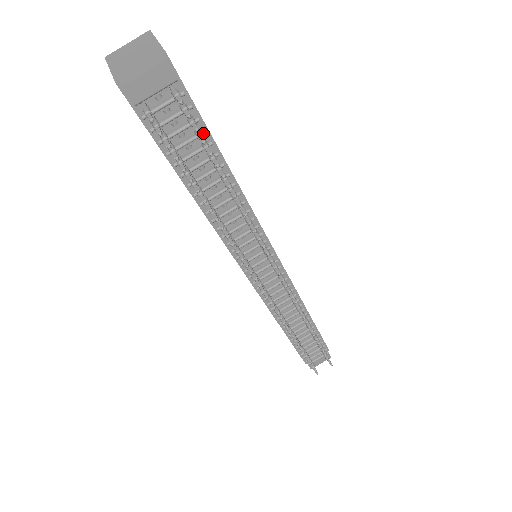
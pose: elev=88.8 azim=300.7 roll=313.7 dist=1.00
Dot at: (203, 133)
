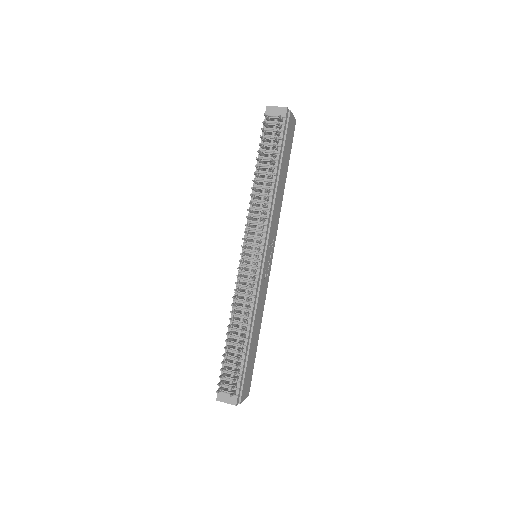
Dot at: (279, 145)
